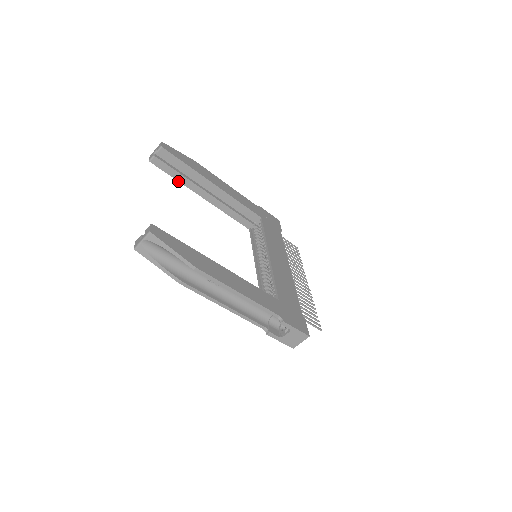
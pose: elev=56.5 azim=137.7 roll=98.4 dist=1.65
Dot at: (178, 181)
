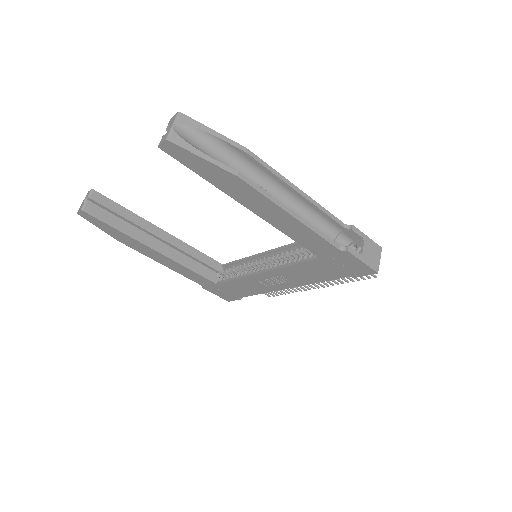
Dot at: (121, 232)
